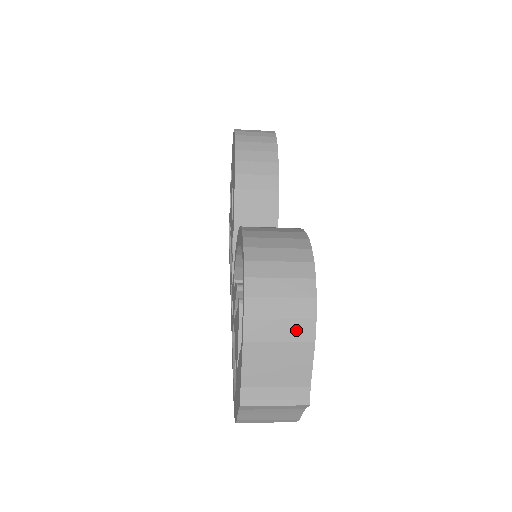
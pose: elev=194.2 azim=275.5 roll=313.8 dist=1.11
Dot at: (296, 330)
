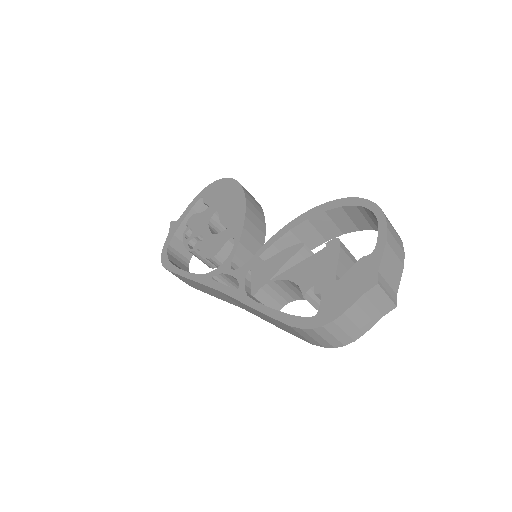
Dot at: (400, 252)
